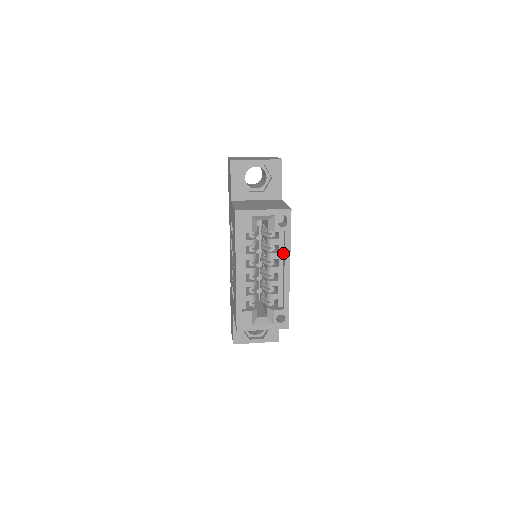
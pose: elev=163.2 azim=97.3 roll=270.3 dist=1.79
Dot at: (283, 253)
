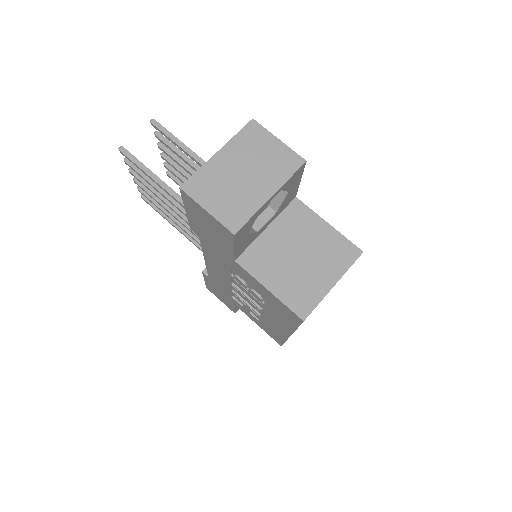
Dot at: occluded
